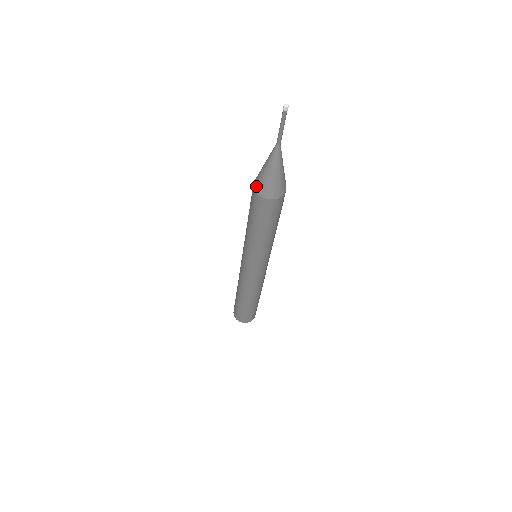
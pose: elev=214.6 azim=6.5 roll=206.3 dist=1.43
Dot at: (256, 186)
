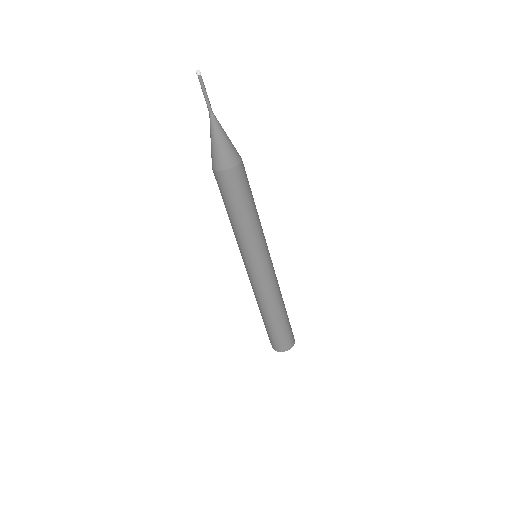
Dot at: (212, 164)
